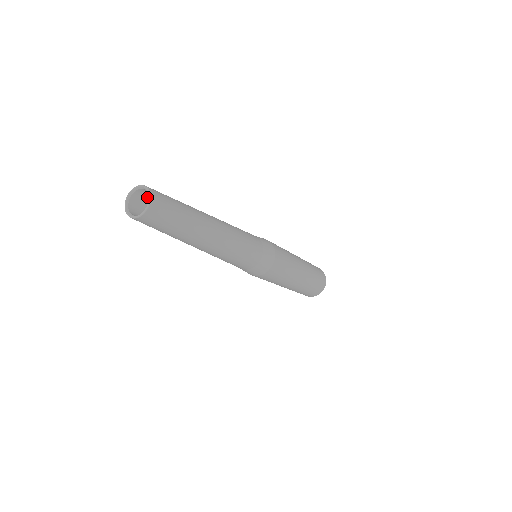
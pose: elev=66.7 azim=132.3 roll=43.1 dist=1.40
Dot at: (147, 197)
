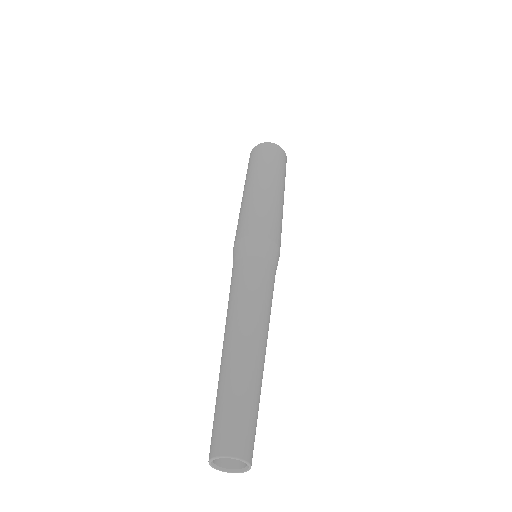
Dot at: (221, 434)
